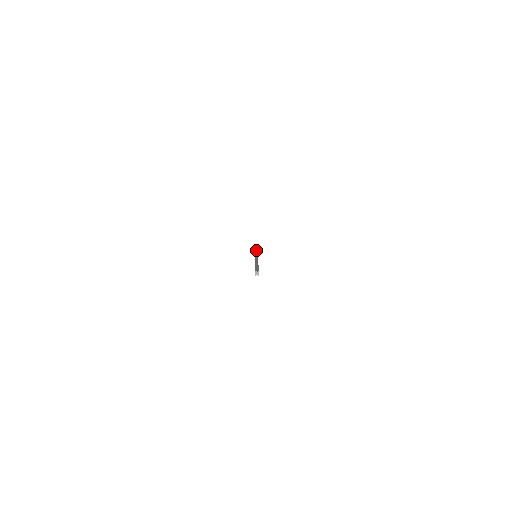
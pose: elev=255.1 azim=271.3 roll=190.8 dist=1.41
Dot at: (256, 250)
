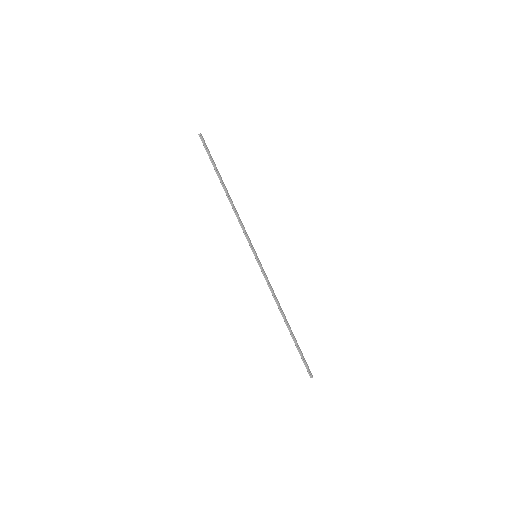
Dot at: (231, 203)
